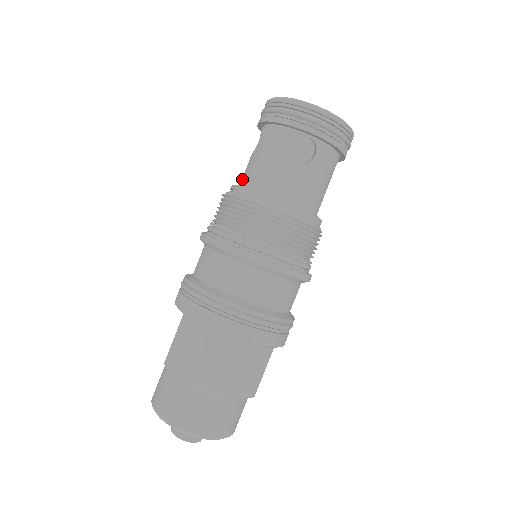
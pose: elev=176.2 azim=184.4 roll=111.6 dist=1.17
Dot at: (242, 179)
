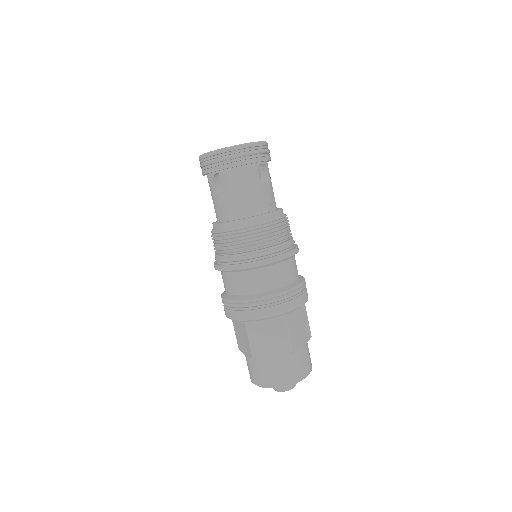
Dot at: occluded
